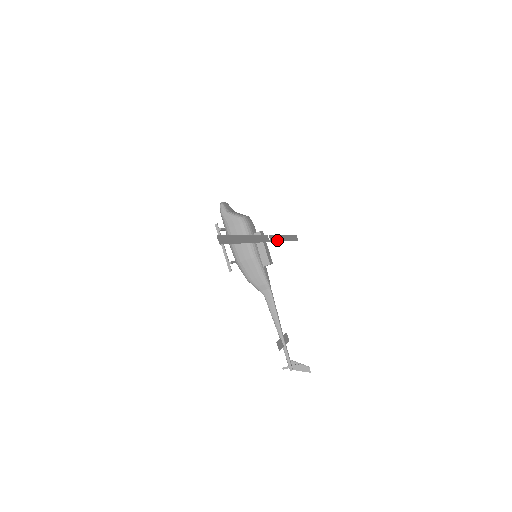
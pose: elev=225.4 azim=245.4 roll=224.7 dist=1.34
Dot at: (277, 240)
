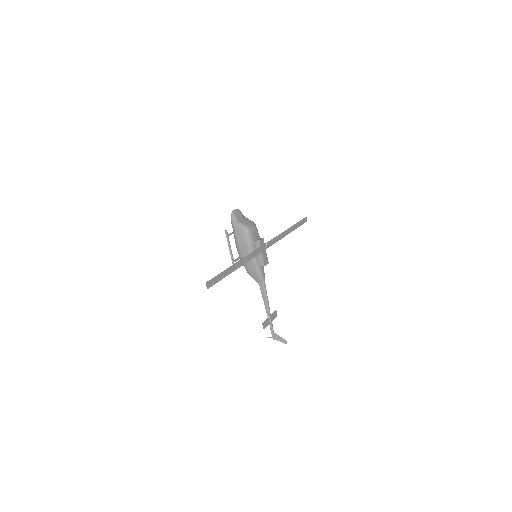
Dot at: (277, 240)
